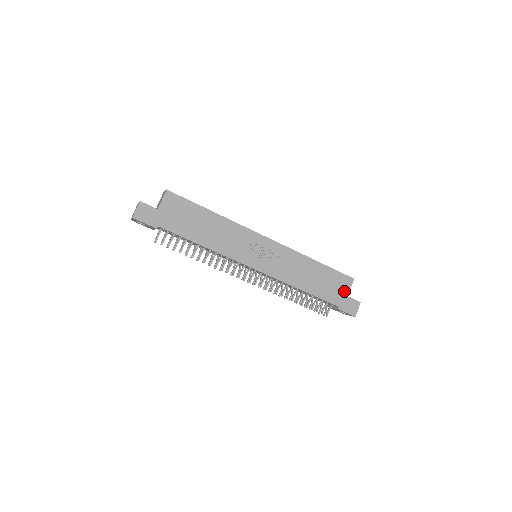
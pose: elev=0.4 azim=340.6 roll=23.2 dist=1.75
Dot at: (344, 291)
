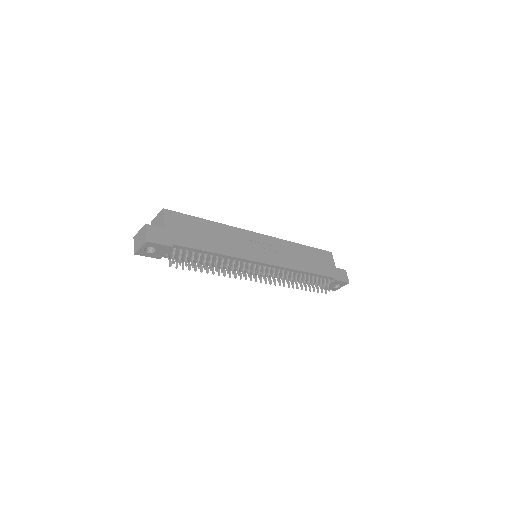
Dot at: (331, 264)
